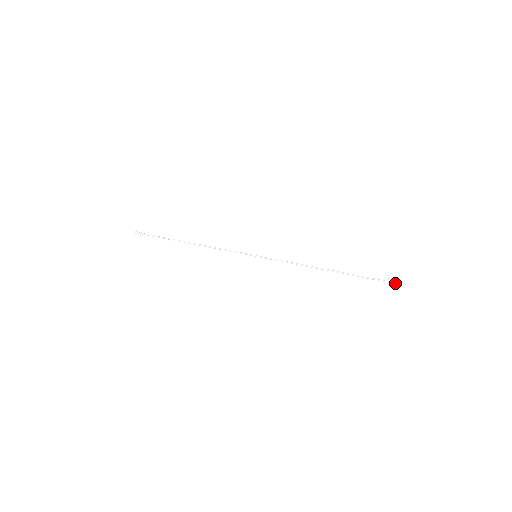
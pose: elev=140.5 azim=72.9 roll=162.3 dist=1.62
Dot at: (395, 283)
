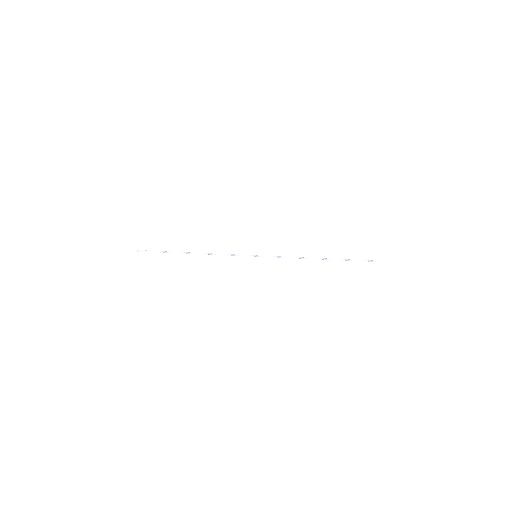
Dot at: (380, 261)
